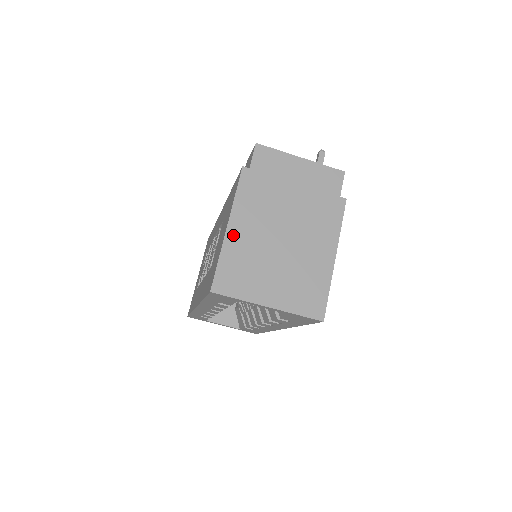
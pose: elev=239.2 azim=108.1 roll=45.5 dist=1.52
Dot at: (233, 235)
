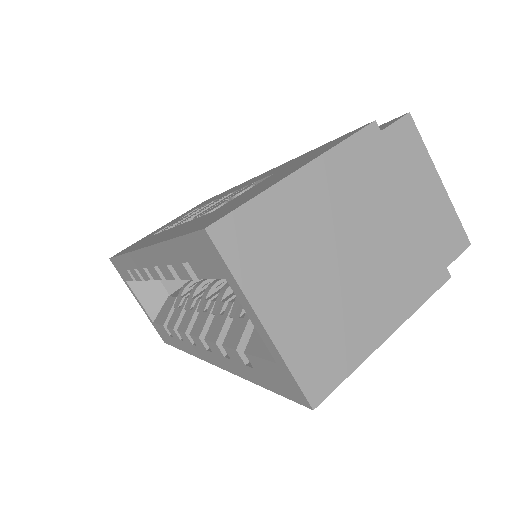
Dot at: (298, 186)
